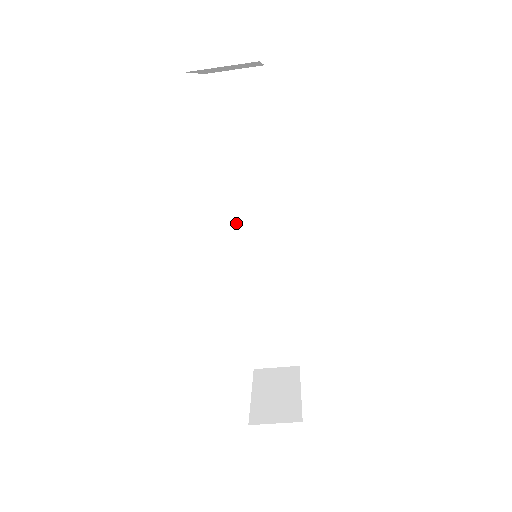
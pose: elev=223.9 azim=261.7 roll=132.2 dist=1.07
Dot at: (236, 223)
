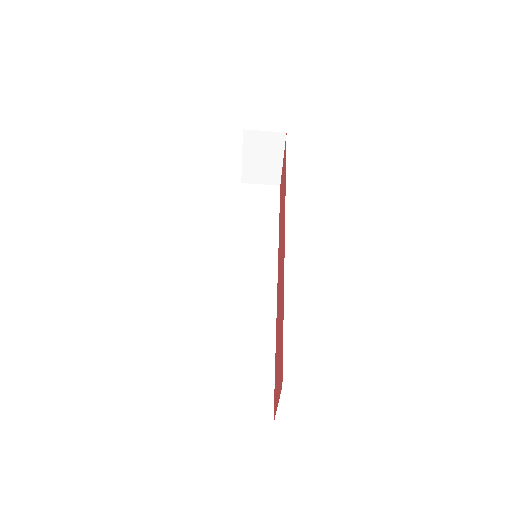
Dot at: (238, 265)
